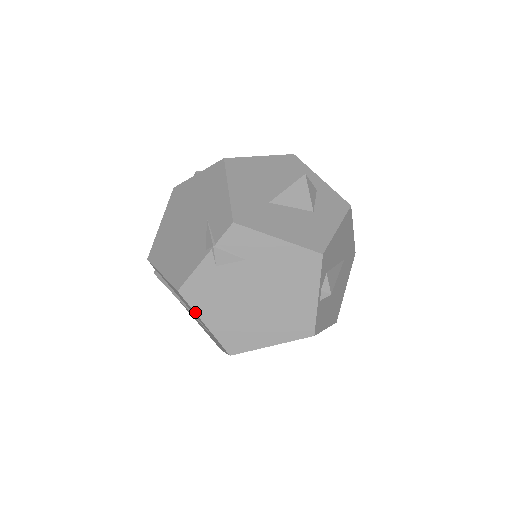
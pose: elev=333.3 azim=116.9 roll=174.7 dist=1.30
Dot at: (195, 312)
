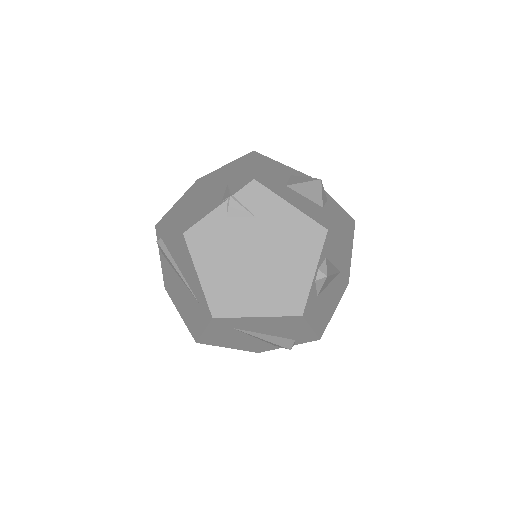
Dot at: (193, 260)
